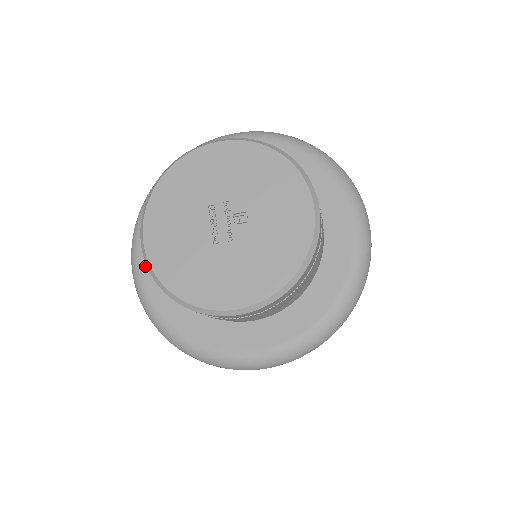
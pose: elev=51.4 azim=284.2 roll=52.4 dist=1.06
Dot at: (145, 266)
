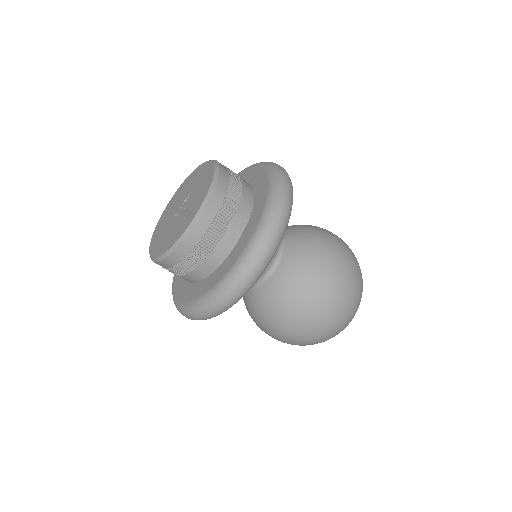
Dot at: (179, 295)
